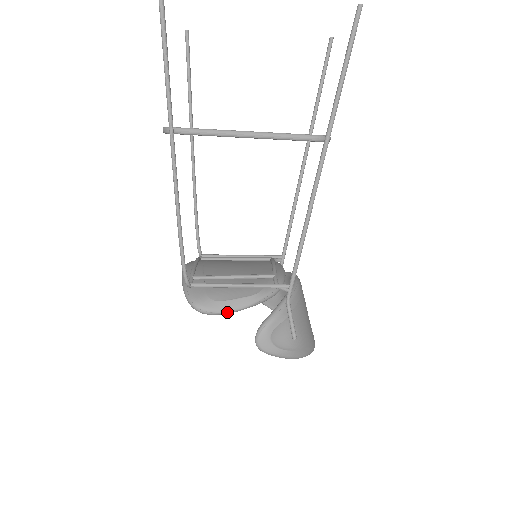
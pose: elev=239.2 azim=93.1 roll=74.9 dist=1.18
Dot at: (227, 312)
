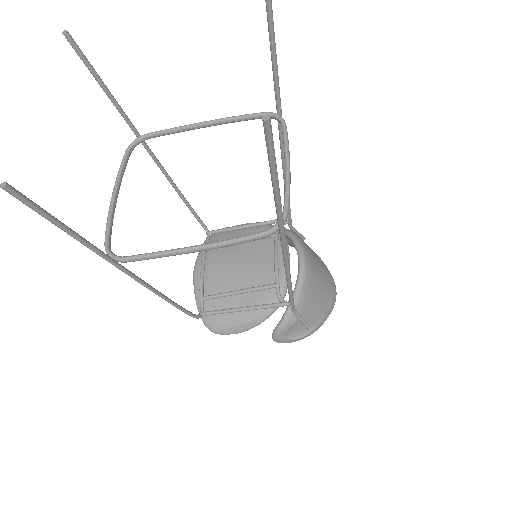
Dot at: occluded
